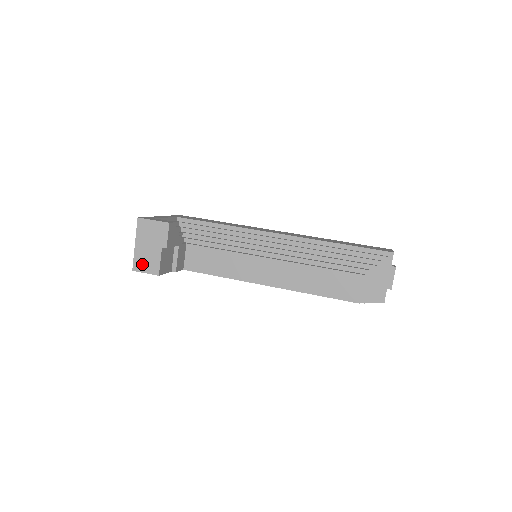
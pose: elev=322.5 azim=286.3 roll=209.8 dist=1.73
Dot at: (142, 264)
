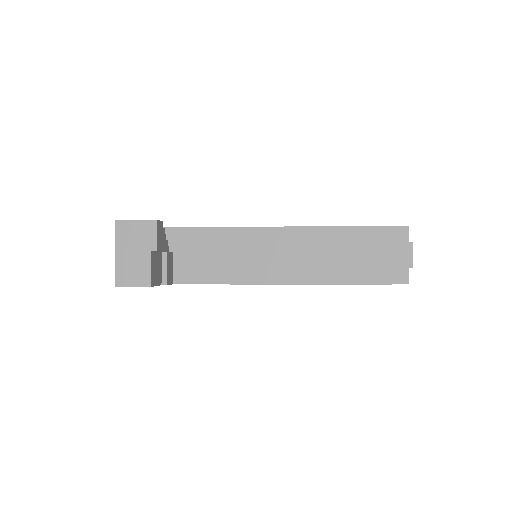
Dot at: (127, 276)
